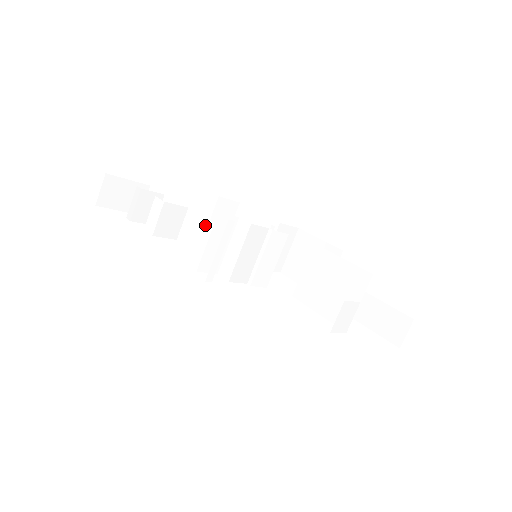
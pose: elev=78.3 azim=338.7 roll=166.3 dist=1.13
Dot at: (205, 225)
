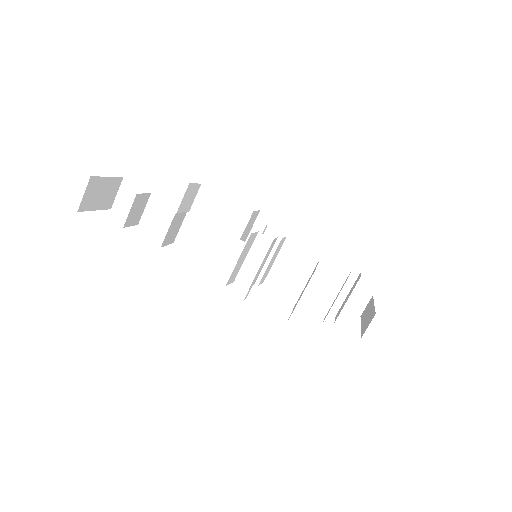
Dot at: (214, 233)
